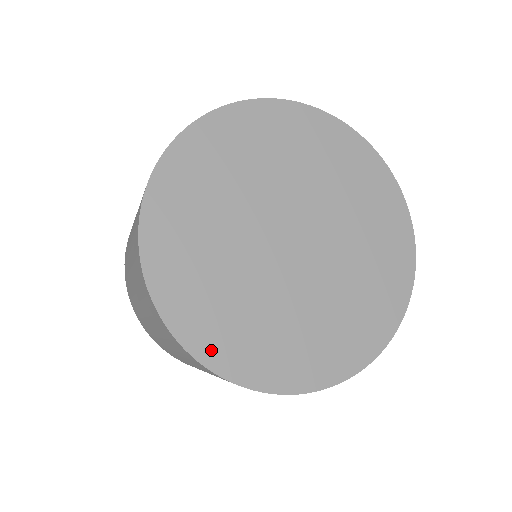
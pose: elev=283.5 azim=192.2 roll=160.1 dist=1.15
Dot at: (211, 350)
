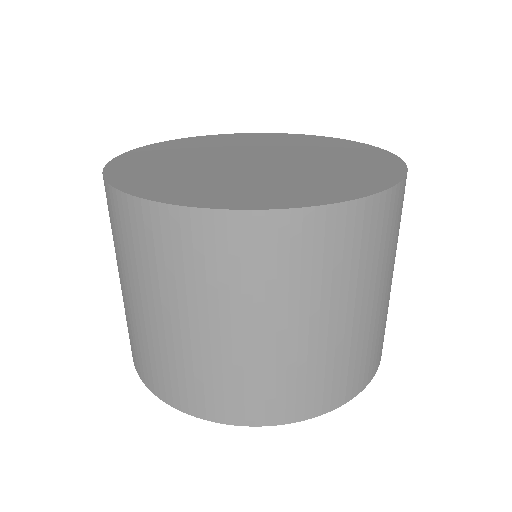
Dot at: (244, 203)
